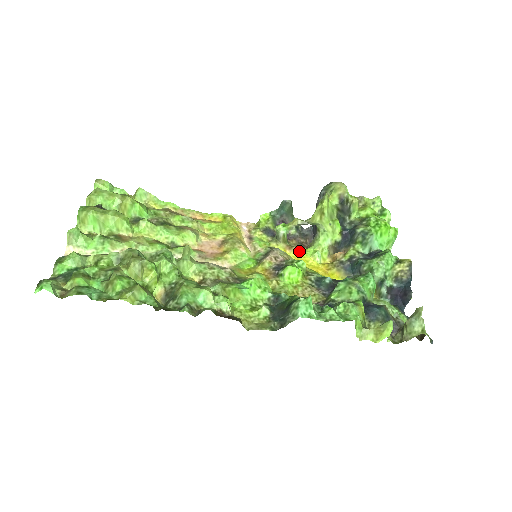
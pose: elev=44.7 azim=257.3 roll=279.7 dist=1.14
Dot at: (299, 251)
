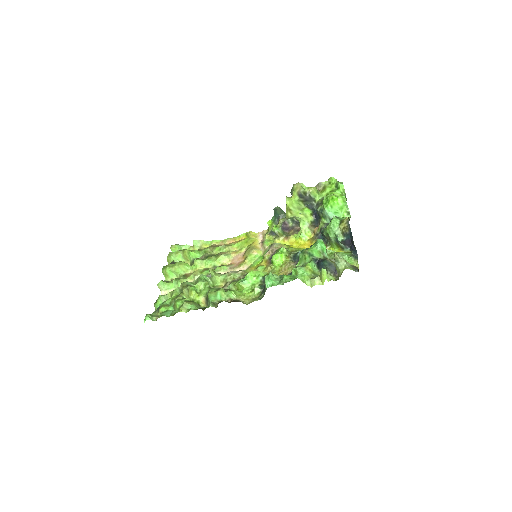
Dot at: (292, 238)
